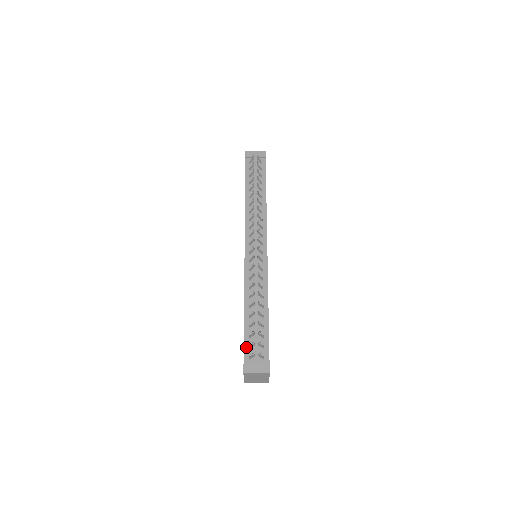
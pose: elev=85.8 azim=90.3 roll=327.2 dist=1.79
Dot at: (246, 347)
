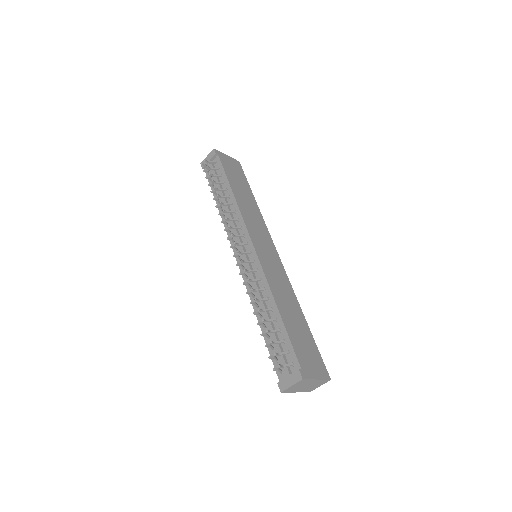
Dot at: (274, 362)
